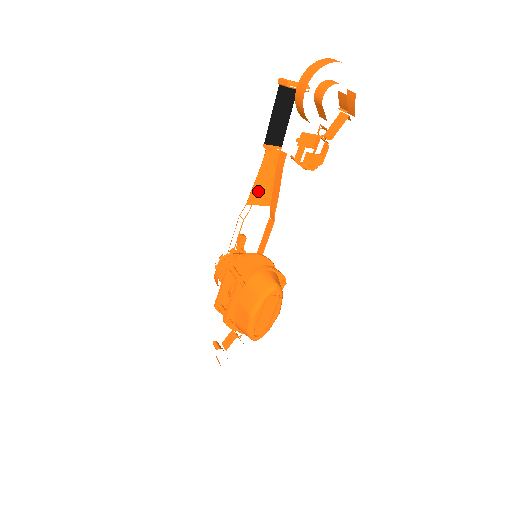
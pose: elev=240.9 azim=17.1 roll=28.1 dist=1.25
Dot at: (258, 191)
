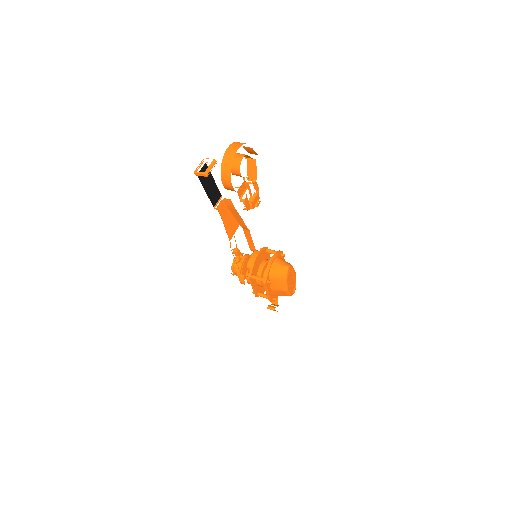
Dot at: (229, 228)
